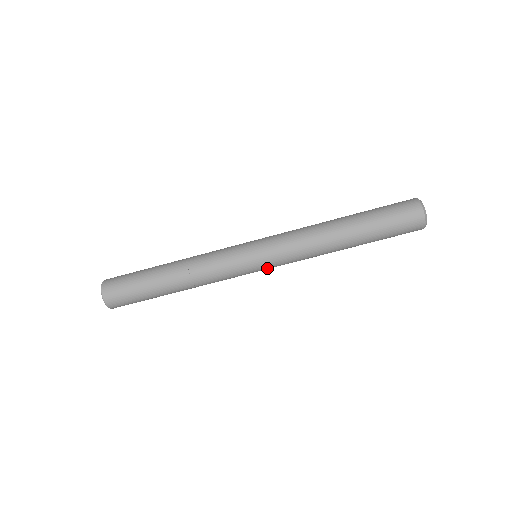
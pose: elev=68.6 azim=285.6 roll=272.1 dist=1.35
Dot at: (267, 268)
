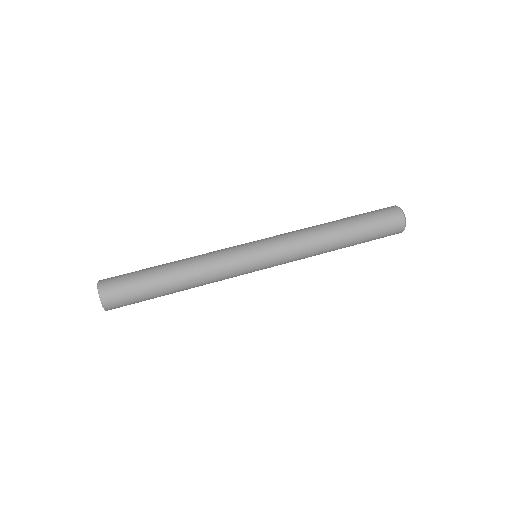
Dot at: (268, 266)
